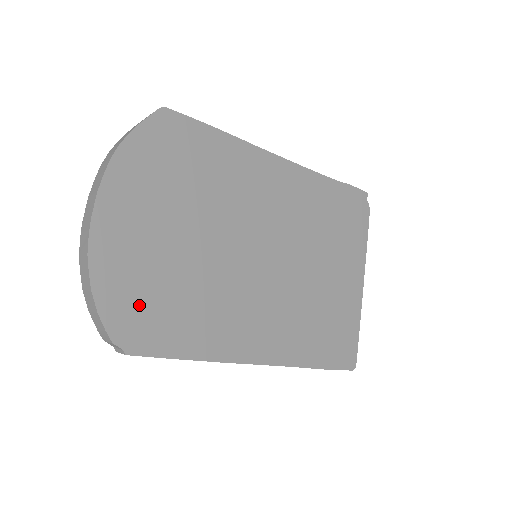
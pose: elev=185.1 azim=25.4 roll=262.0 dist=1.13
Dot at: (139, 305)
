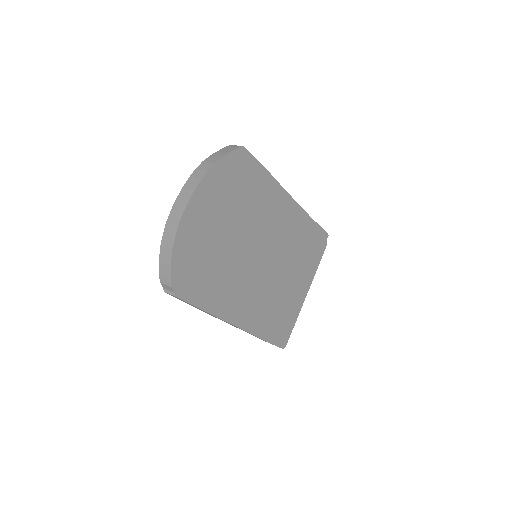
Dot at: (192, 268)
